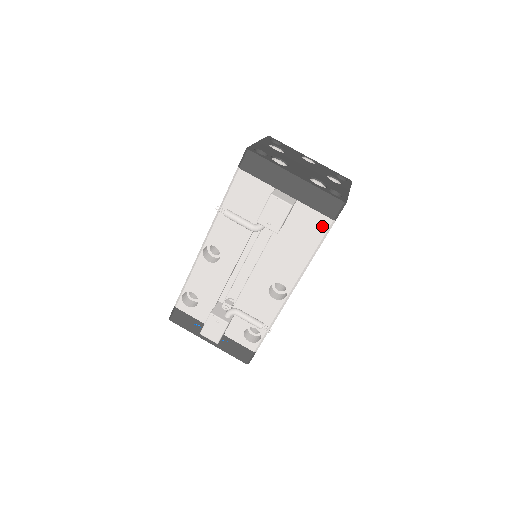
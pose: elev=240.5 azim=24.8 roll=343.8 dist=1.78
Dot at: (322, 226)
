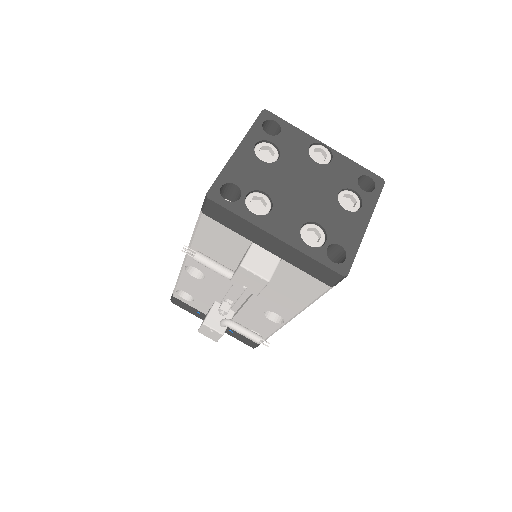
Dot at: (317, 287)
